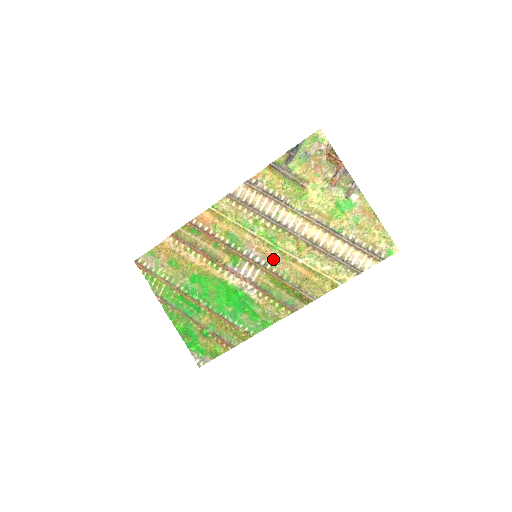
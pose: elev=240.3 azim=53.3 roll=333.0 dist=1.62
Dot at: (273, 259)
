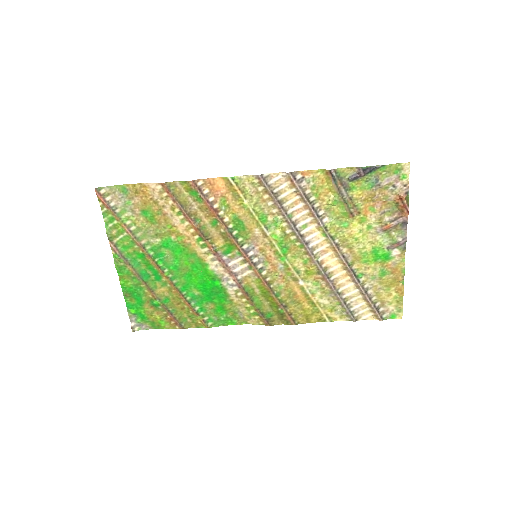
Dot at: (273, 267)
